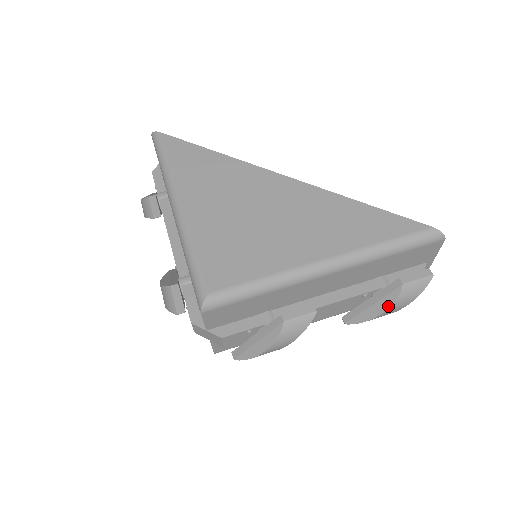
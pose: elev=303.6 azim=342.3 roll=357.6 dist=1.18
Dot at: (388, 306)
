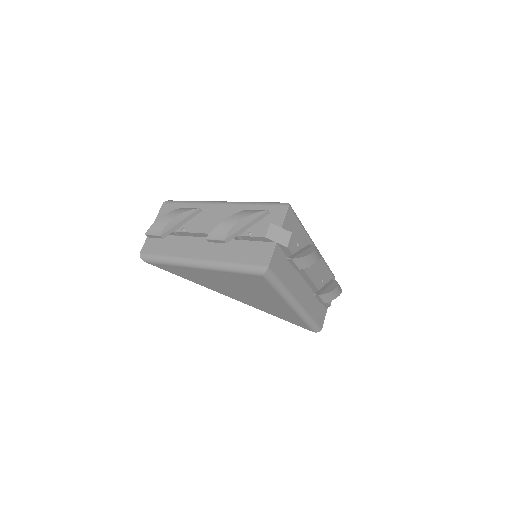
Dot at: (336, 286)
